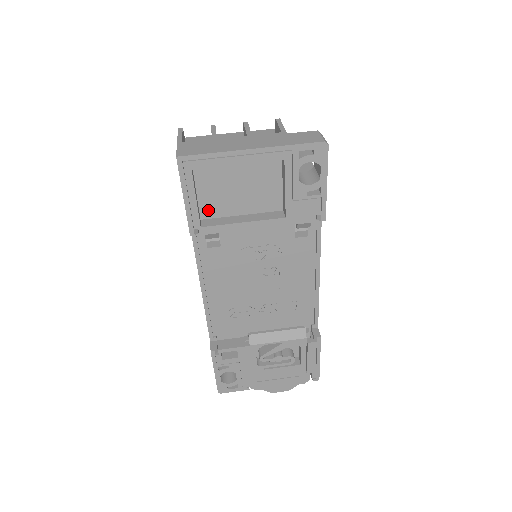
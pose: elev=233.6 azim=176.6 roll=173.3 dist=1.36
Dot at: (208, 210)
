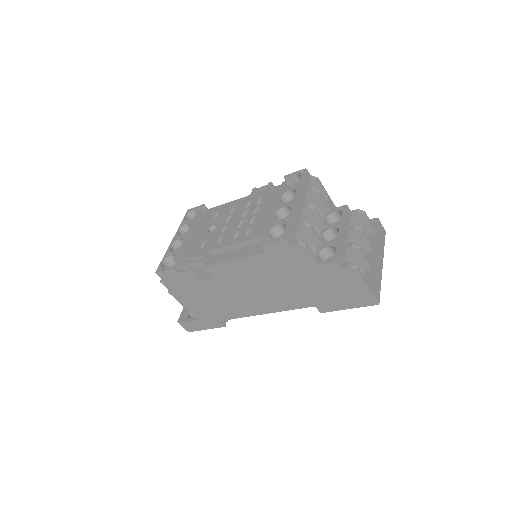
Dot at: occluded
